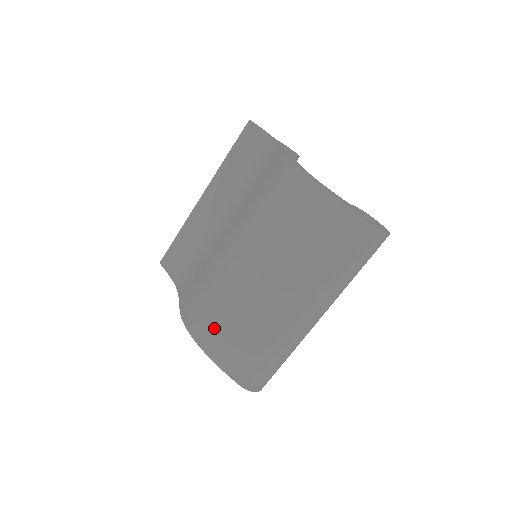
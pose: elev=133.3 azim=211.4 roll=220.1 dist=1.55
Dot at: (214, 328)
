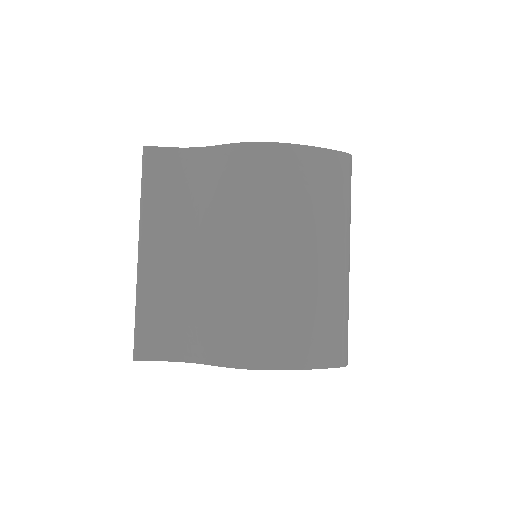
Dot at: (287, 339)
